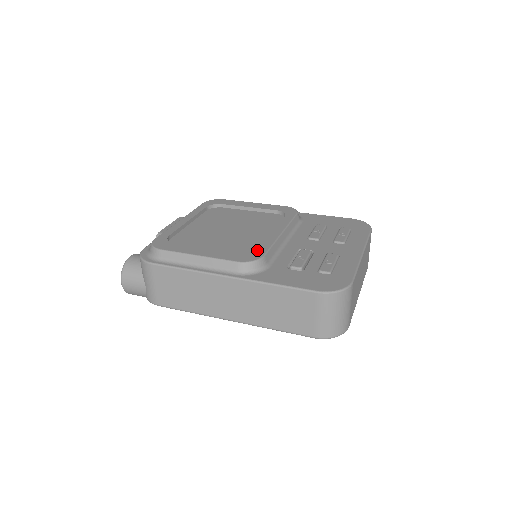
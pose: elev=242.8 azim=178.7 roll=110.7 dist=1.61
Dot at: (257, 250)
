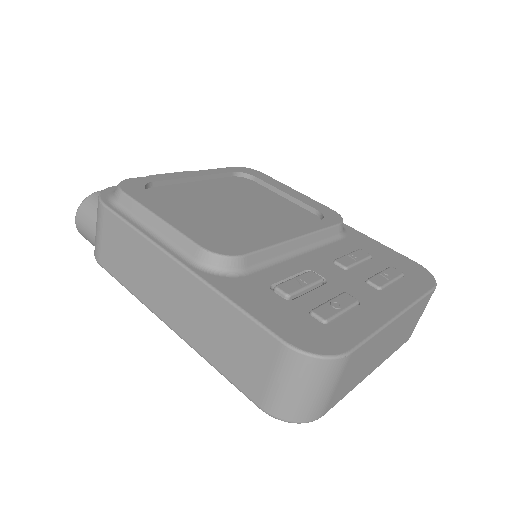
Dot at: (242, 244)
